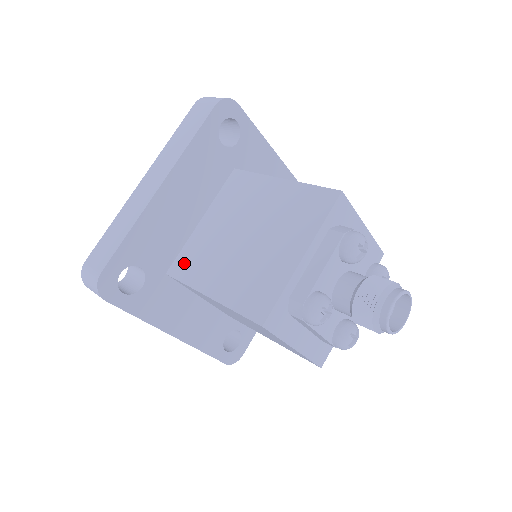
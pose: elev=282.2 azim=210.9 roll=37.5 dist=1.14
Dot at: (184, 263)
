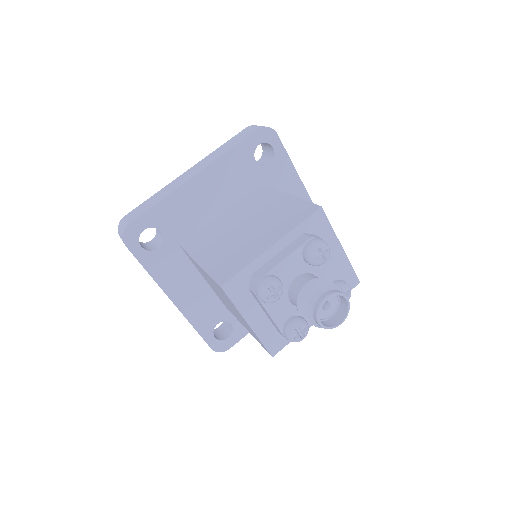
Dot at: (195, 240)
